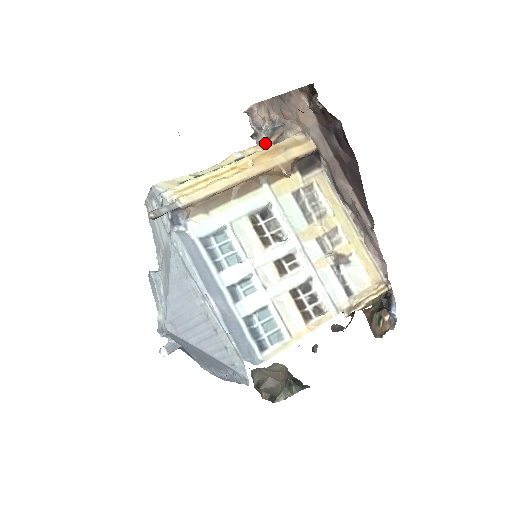
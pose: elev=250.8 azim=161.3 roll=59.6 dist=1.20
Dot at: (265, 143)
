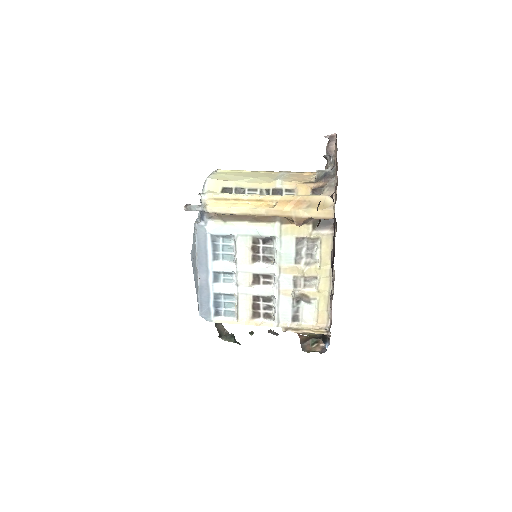
Dot at: (307, 185)
